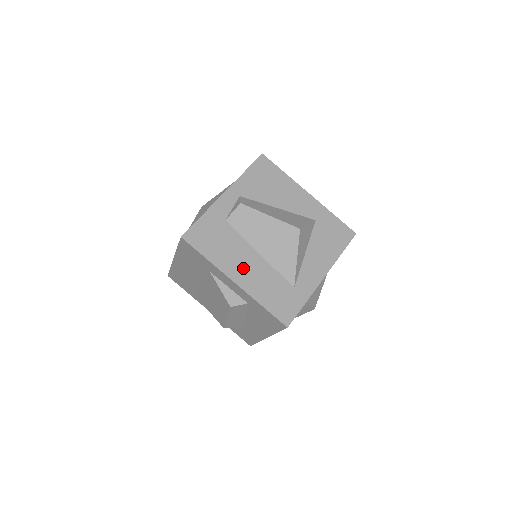
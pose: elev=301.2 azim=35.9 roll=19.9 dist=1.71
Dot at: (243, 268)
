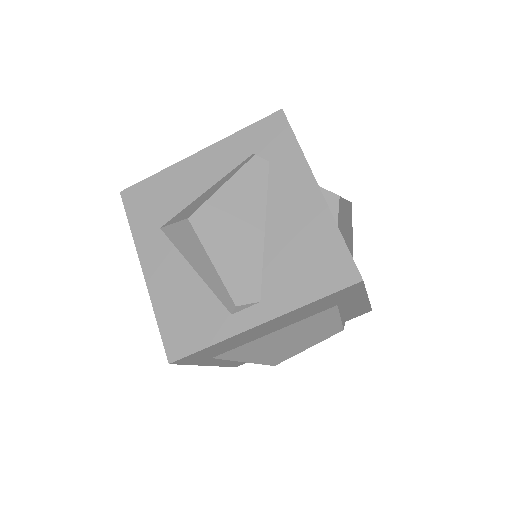
Dot at: occluded
